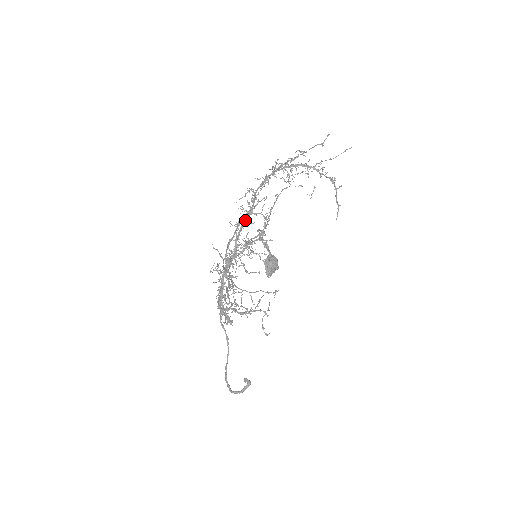
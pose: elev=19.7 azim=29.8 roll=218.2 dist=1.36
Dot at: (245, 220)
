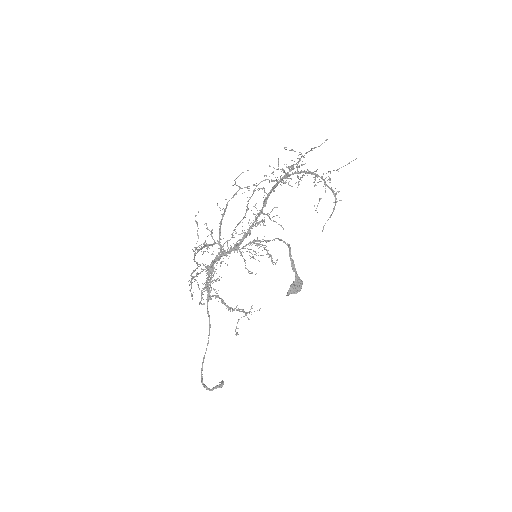
Dot at: occluded
